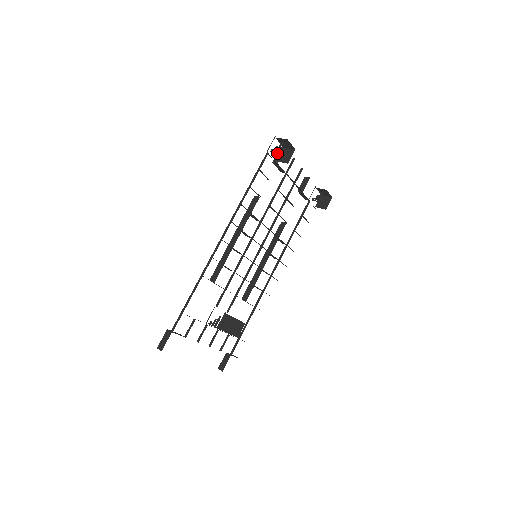
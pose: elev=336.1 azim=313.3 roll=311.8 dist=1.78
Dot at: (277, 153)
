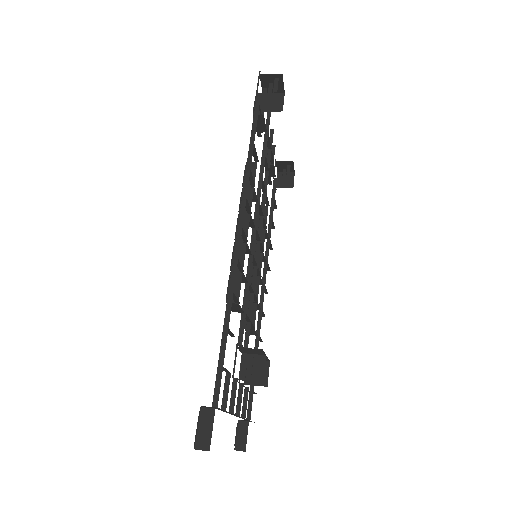
Dot at: occluded
